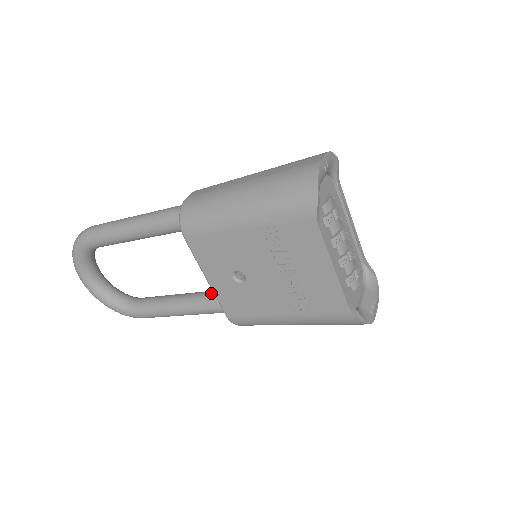
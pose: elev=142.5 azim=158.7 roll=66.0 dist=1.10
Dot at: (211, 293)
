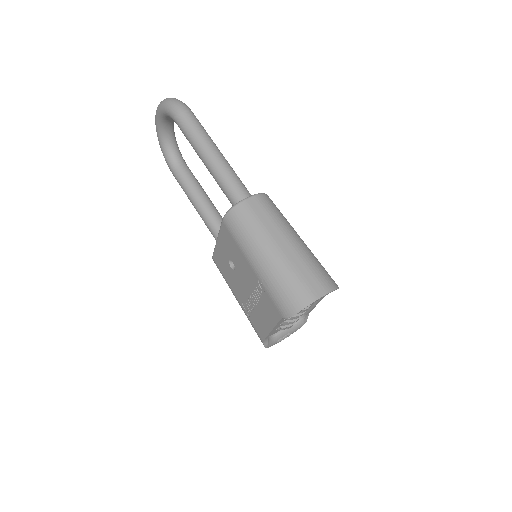
Dot at: occluded
